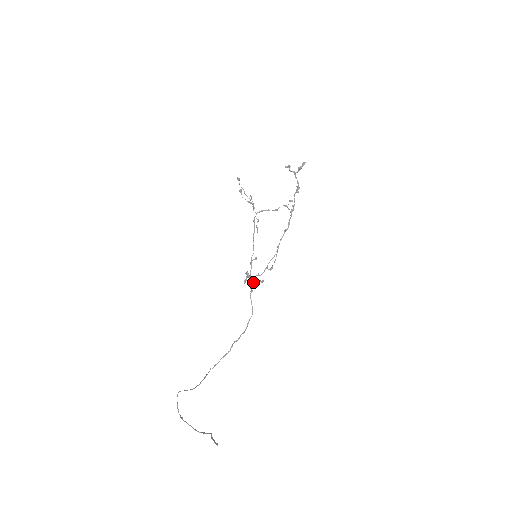
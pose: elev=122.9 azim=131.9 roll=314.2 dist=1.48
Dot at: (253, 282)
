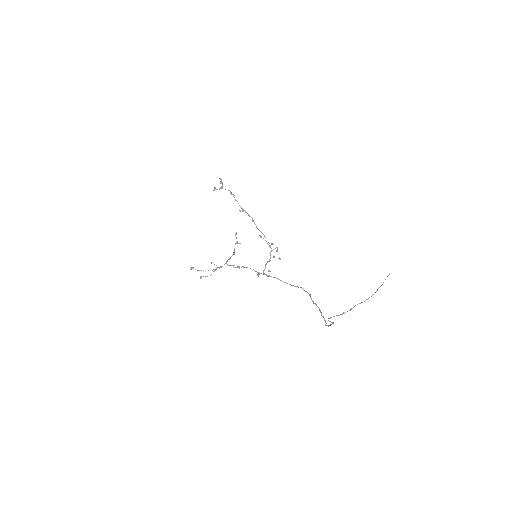
Dot at: (273, 256)
